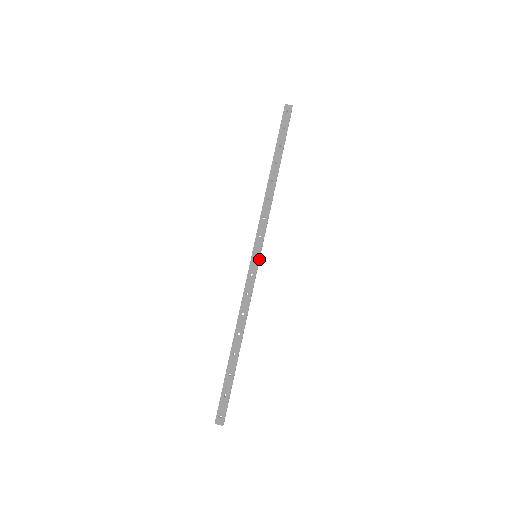
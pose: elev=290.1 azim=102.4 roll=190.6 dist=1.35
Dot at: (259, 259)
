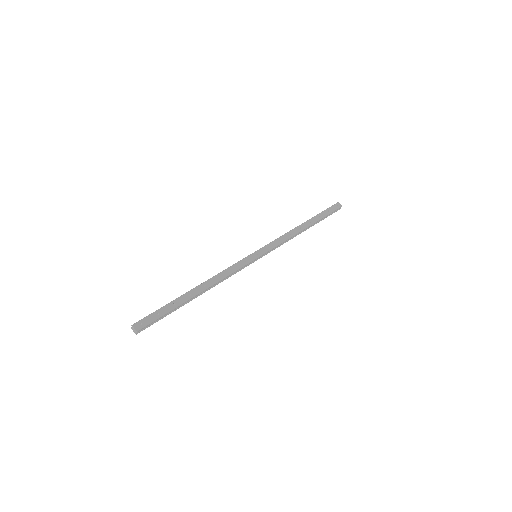
Dot at: (256, 260)
